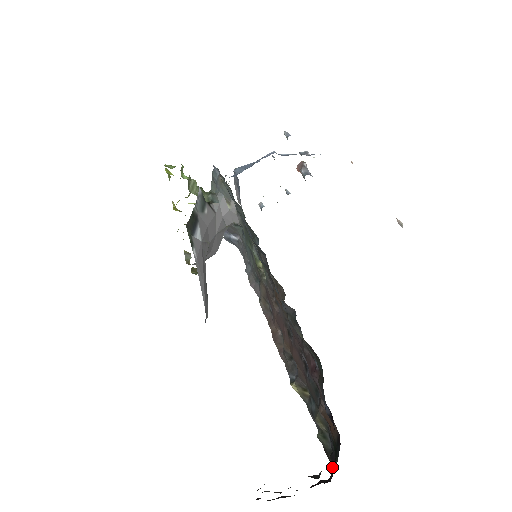
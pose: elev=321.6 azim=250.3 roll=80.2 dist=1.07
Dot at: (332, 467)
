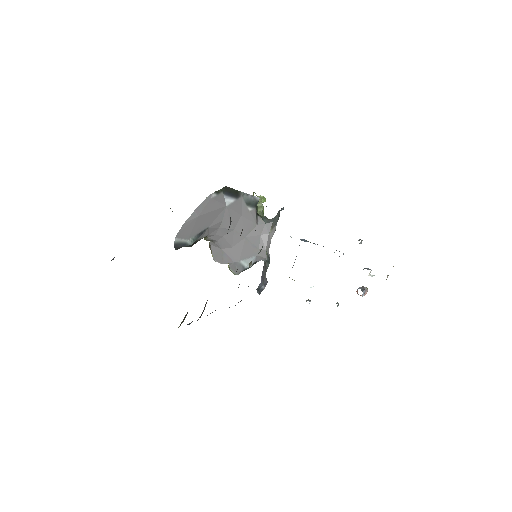
Dot at: occluded
